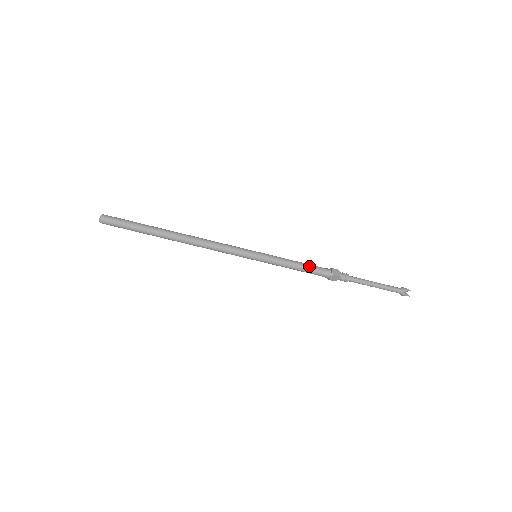
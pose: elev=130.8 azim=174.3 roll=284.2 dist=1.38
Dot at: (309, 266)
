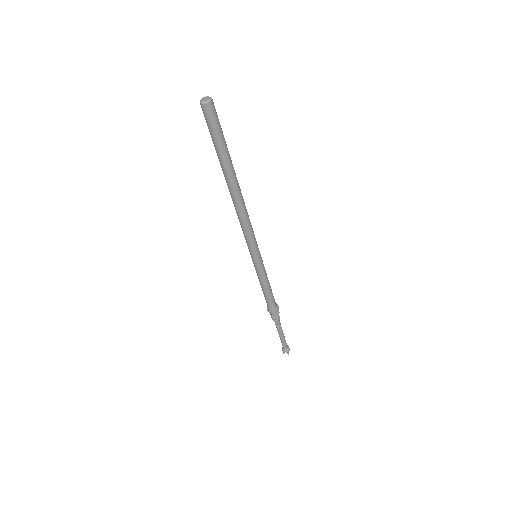
Dot at: (270, 296)
